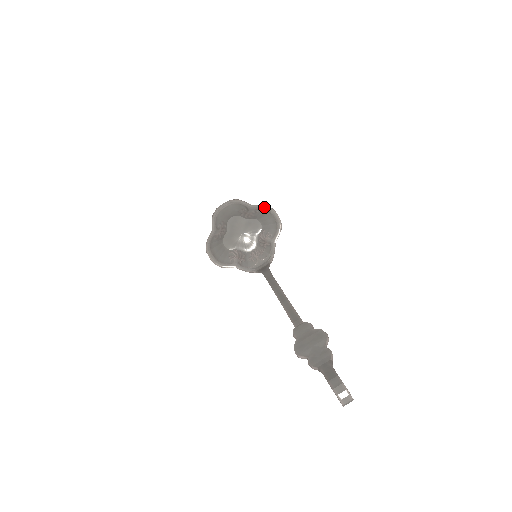
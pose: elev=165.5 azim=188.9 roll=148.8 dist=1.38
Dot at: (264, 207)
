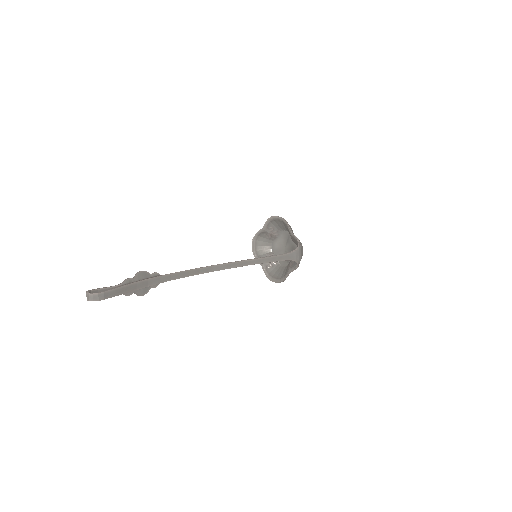
Dot at: (268, 221)
